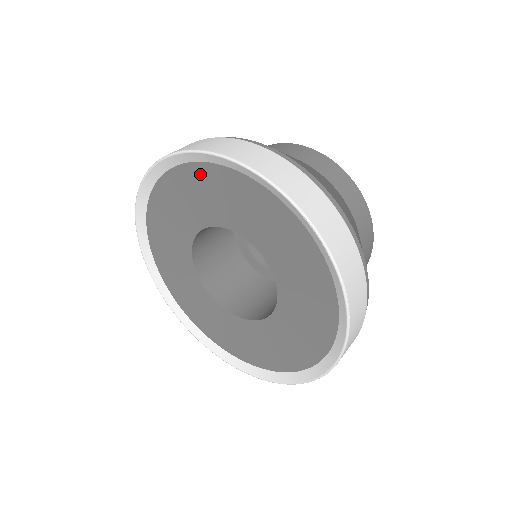
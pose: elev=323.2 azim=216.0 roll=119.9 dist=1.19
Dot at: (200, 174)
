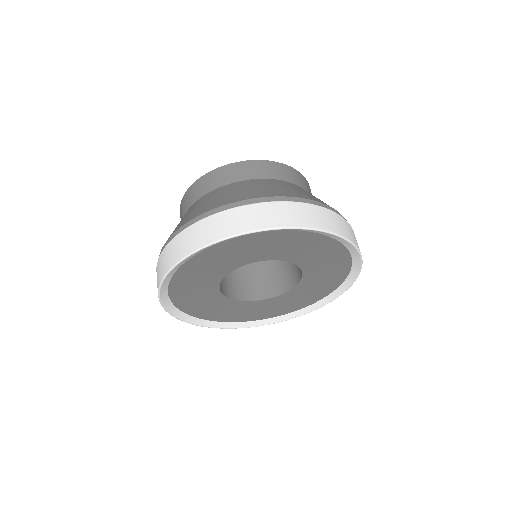
Dot at: (259, 238)
